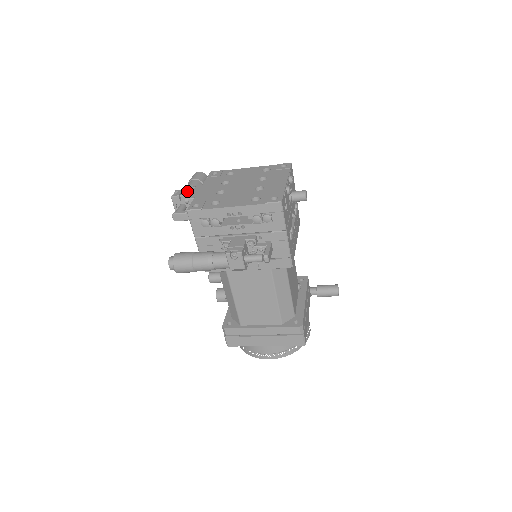
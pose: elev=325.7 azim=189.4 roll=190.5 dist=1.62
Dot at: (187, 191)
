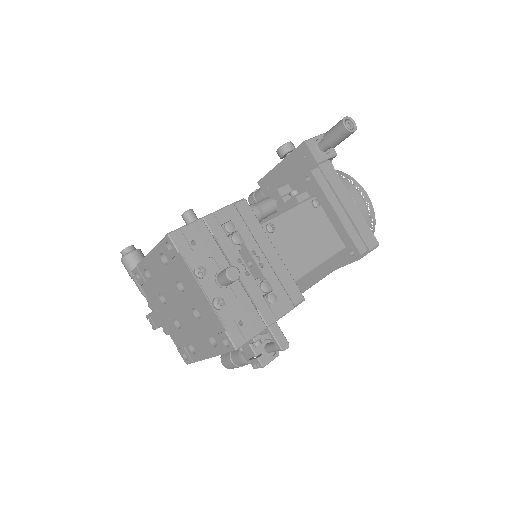
Dot at: (154, 320)
